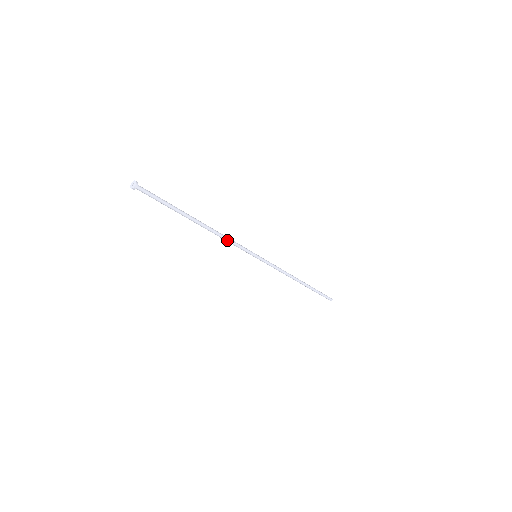
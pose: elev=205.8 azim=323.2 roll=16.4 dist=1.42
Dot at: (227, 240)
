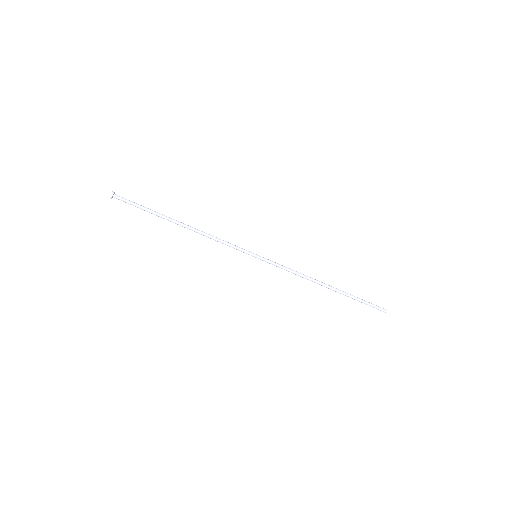
Dot at: (215, 239)
